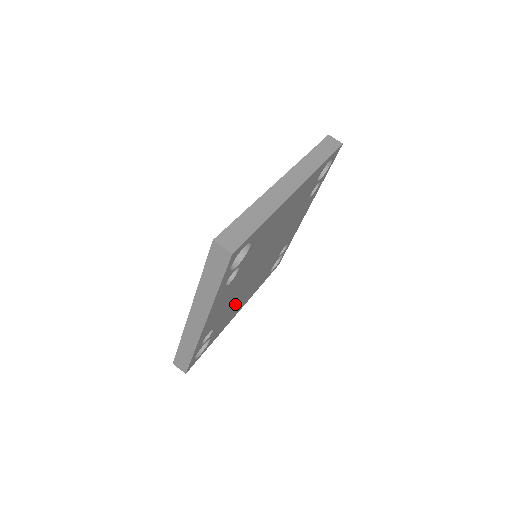
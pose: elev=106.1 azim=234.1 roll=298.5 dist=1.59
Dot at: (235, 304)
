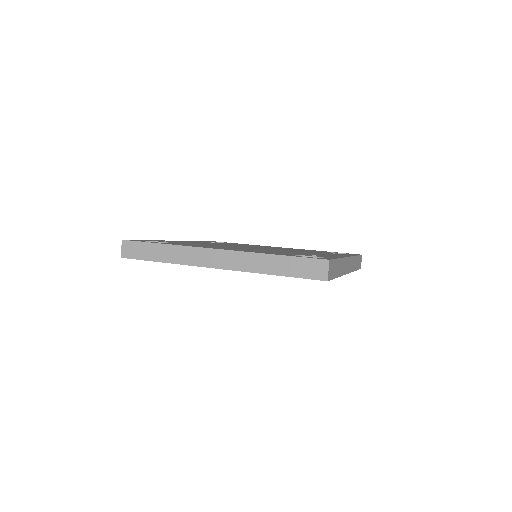
Dot at: occluded
